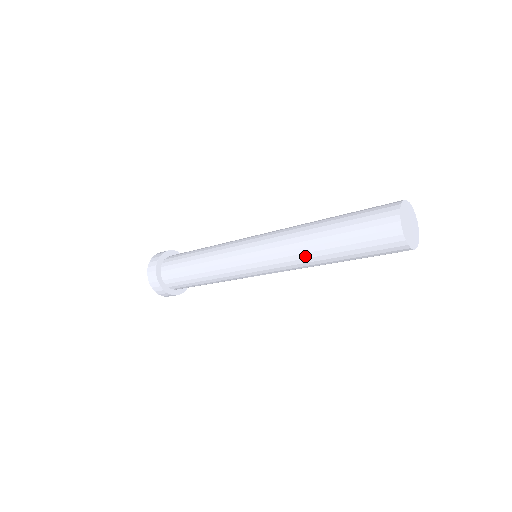
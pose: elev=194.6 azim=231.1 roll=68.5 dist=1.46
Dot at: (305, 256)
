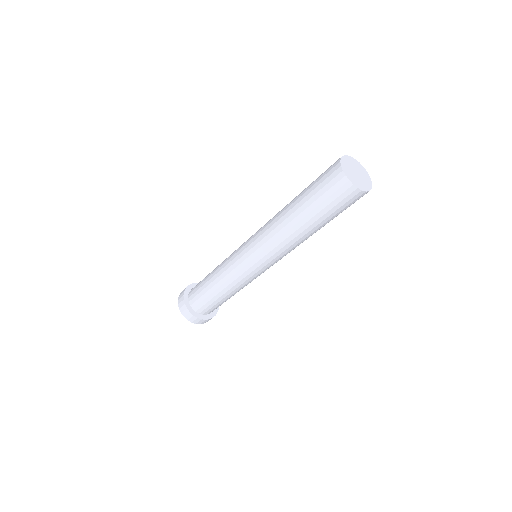
Dot at: (278, 218)
